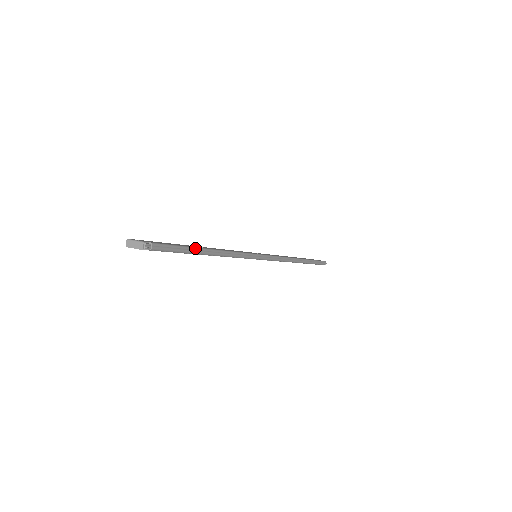
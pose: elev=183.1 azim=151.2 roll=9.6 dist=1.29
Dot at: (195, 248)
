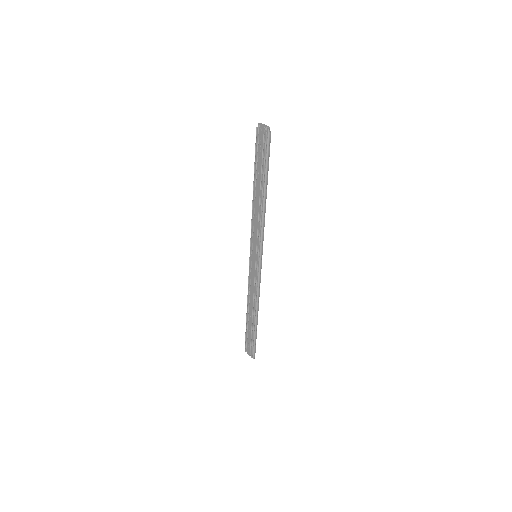
Dot at: occluded
